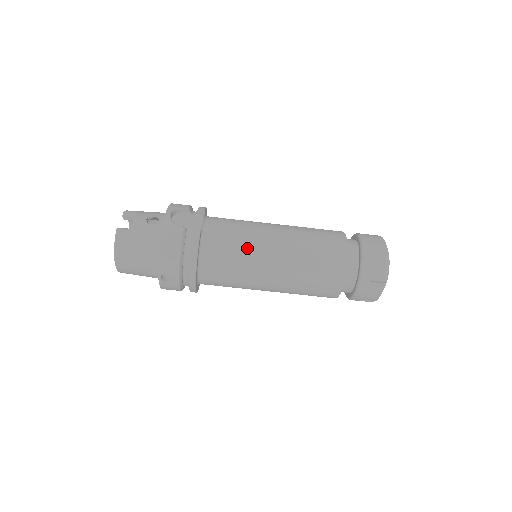
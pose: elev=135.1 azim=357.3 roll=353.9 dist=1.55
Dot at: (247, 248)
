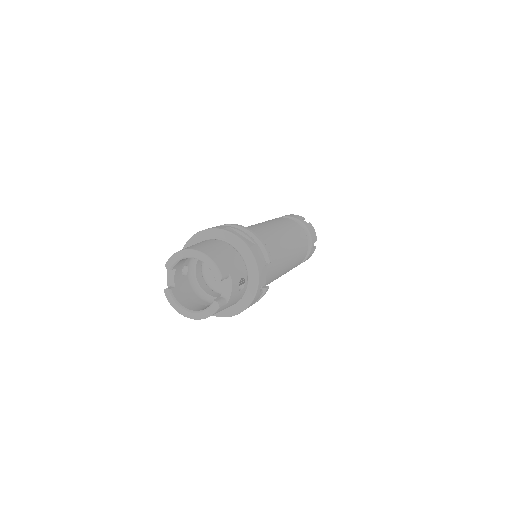
Dot at: occluded
